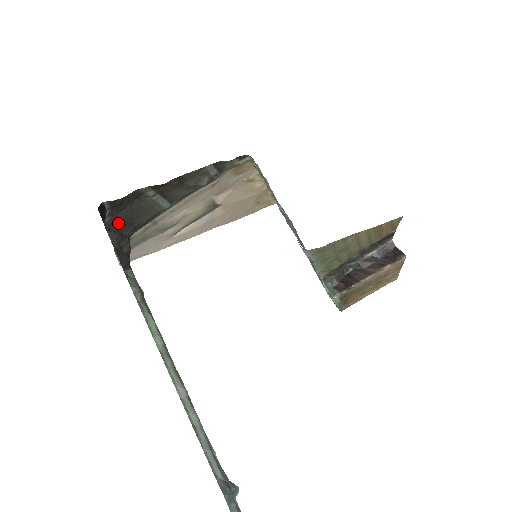
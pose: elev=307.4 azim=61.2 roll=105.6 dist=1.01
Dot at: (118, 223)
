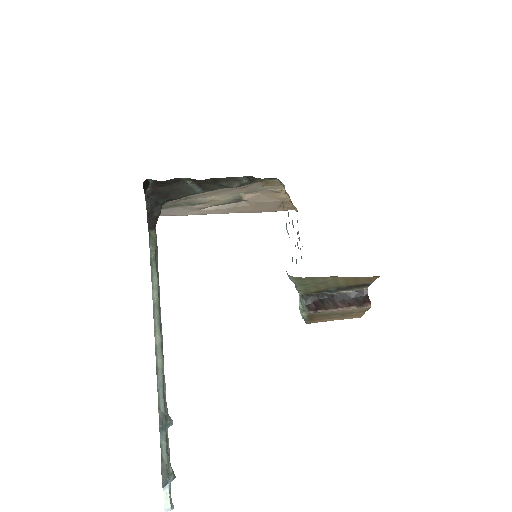
Dot at: (156, 194)
